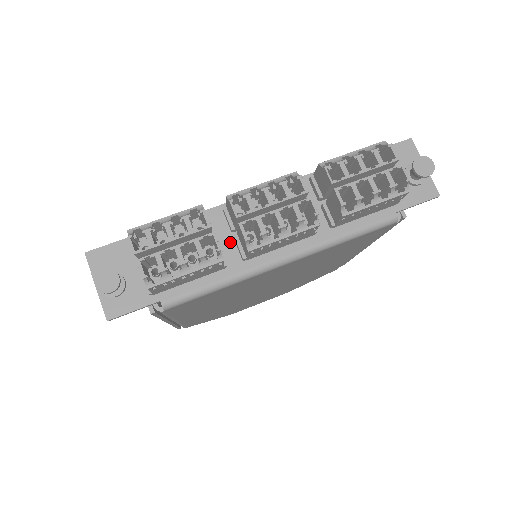
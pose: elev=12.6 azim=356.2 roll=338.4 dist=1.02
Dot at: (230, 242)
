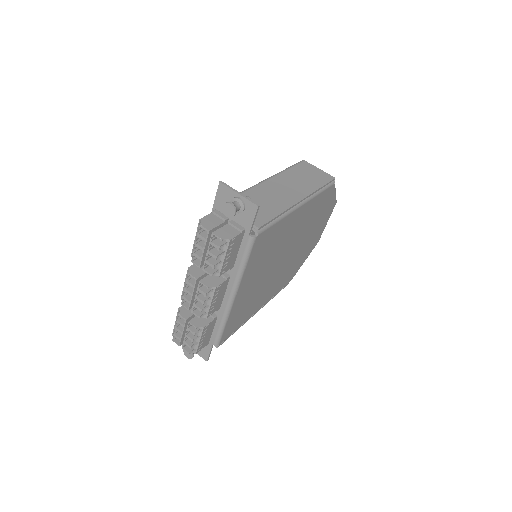
Dot at: occluded
